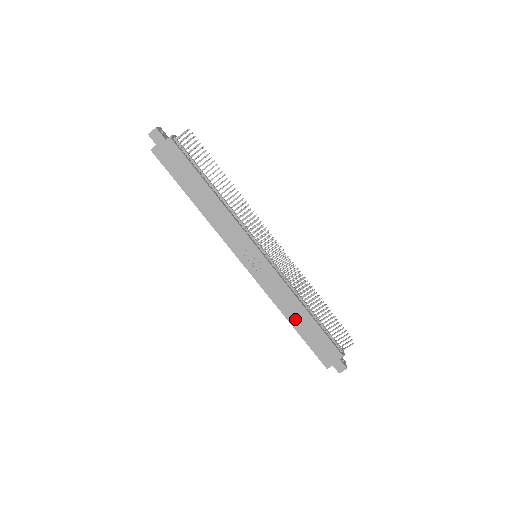
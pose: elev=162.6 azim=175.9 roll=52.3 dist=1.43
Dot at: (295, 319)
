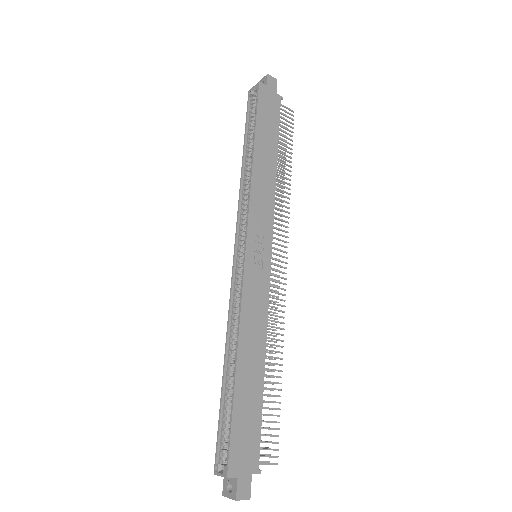
Dot at: (245, 362)
